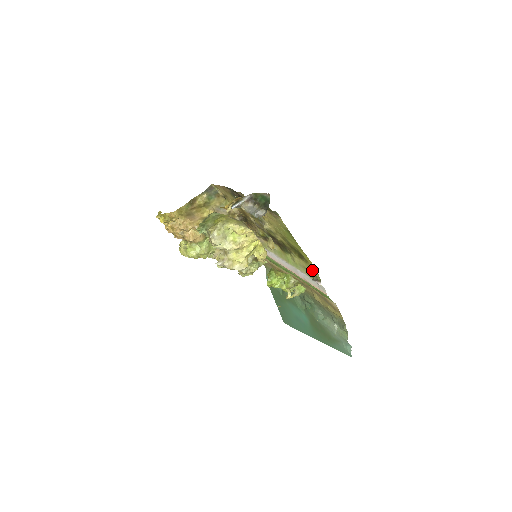
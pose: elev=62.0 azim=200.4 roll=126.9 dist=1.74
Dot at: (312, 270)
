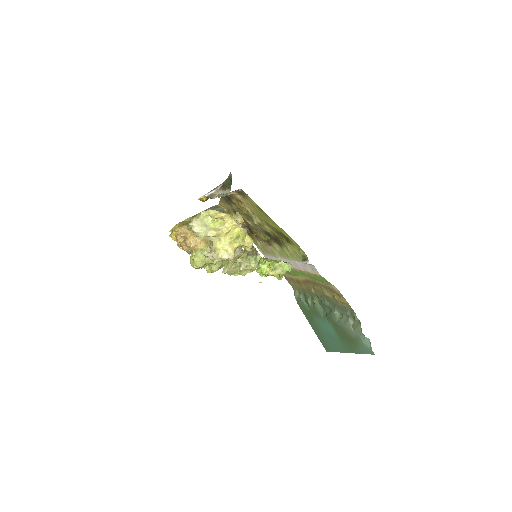
Dot at: (299, 250)
